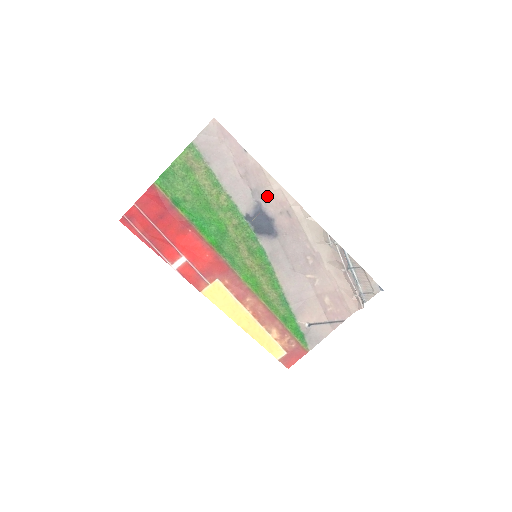
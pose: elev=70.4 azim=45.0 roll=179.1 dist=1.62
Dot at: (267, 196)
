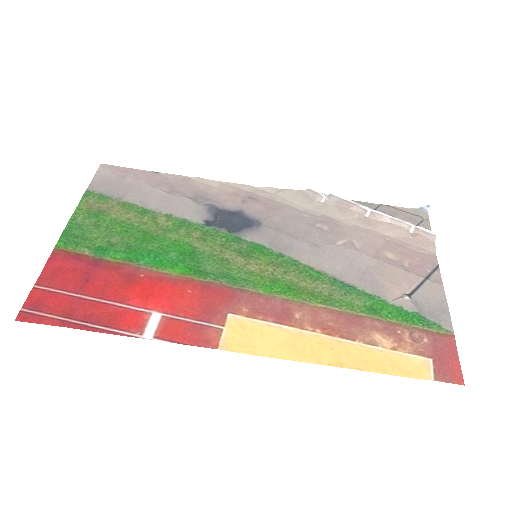
Dot at: (214, 196)
